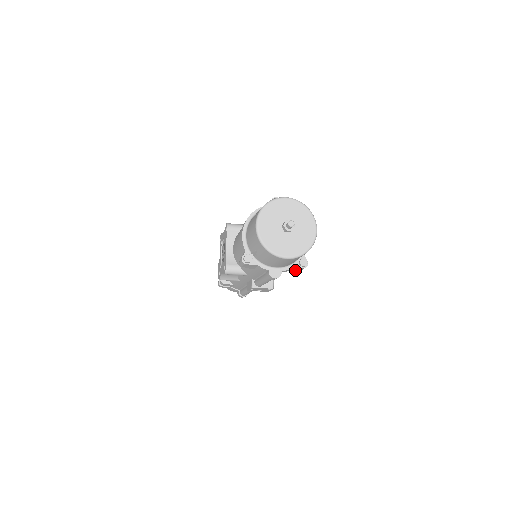
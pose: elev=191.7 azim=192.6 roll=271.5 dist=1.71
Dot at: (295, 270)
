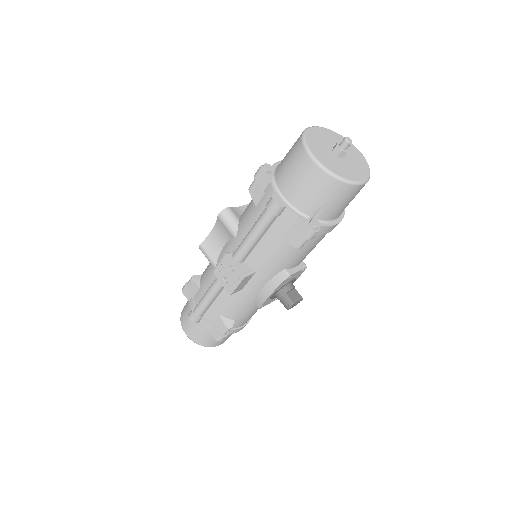
Dot at: (294, 245)
